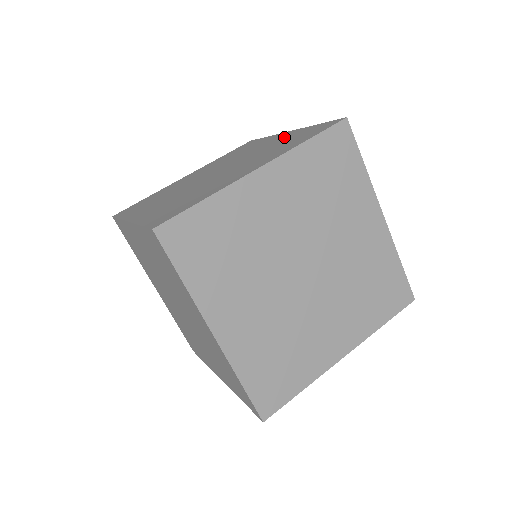
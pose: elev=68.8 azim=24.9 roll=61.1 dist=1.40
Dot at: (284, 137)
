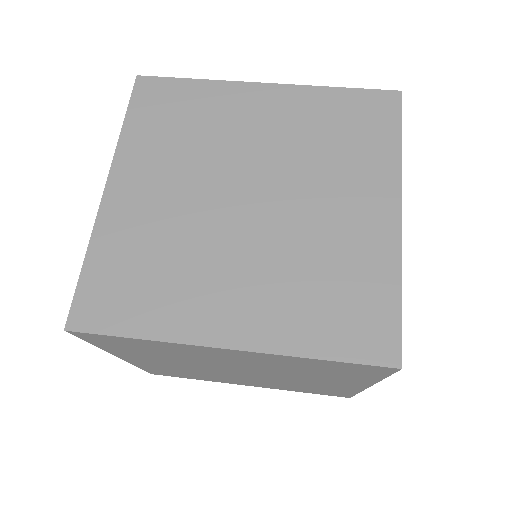
Dot at: occluded
